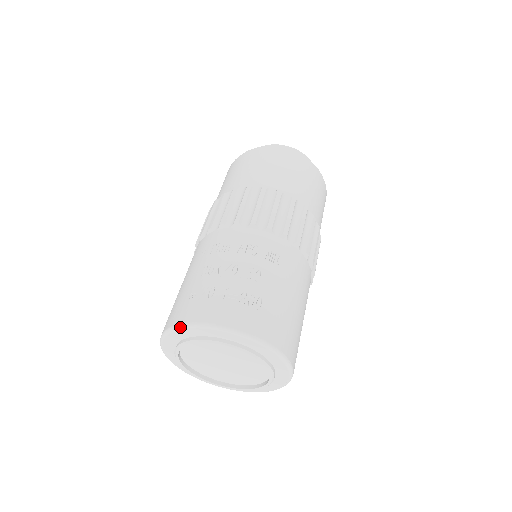
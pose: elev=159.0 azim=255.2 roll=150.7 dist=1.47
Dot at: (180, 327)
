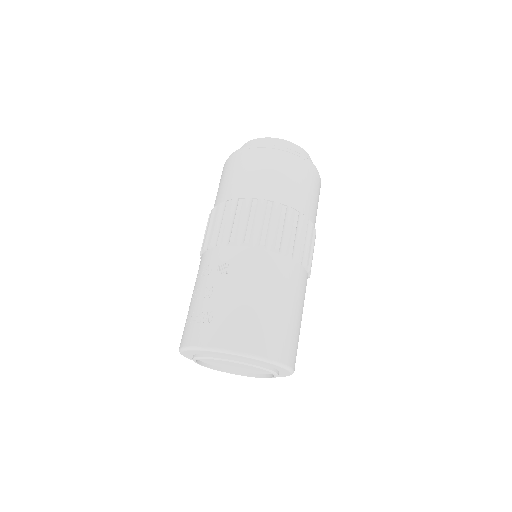
Dot at: (180, 353)
